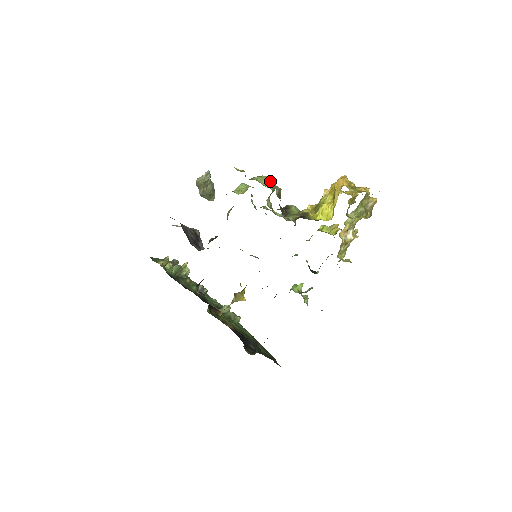
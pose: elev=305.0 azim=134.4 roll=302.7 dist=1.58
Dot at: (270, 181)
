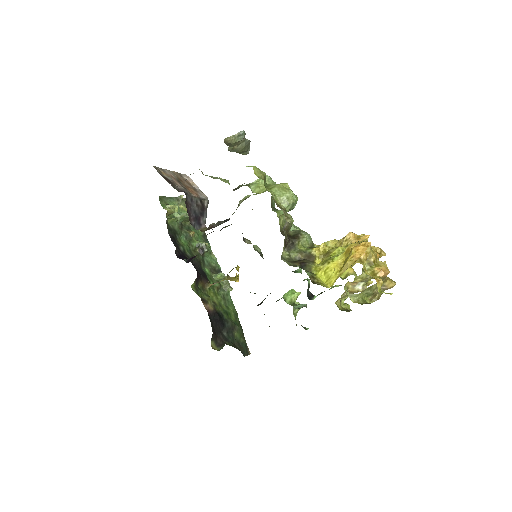
Dot at: (290, 199)
